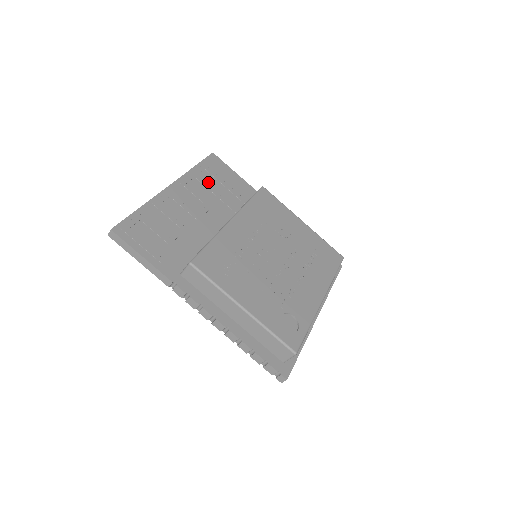
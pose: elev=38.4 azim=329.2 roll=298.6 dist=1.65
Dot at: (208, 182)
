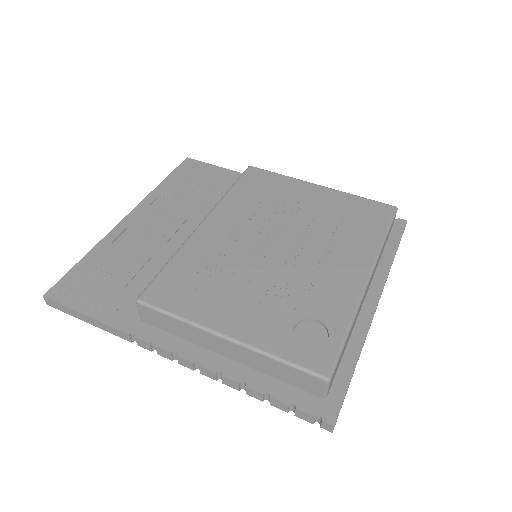
Dot at: (181, 192)
